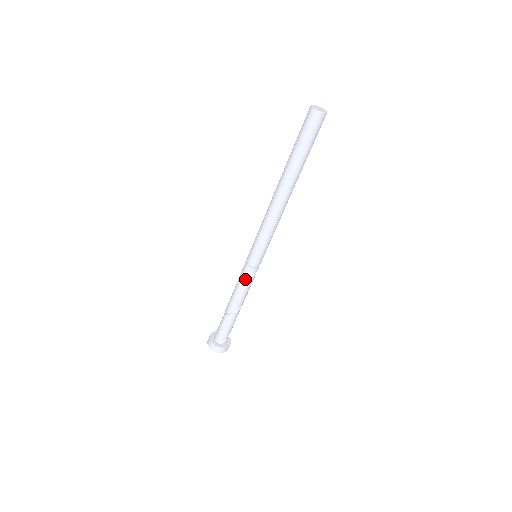
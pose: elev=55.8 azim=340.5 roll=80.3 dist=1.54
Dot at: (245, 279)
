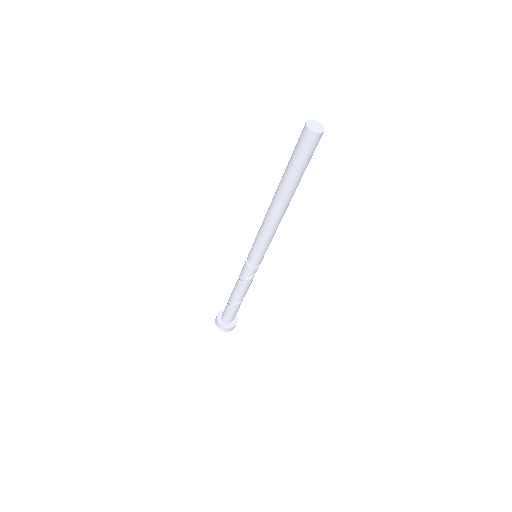
Dot at: (250, 277)
